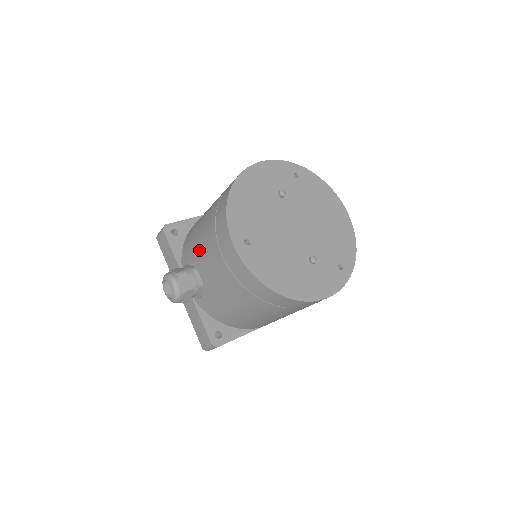
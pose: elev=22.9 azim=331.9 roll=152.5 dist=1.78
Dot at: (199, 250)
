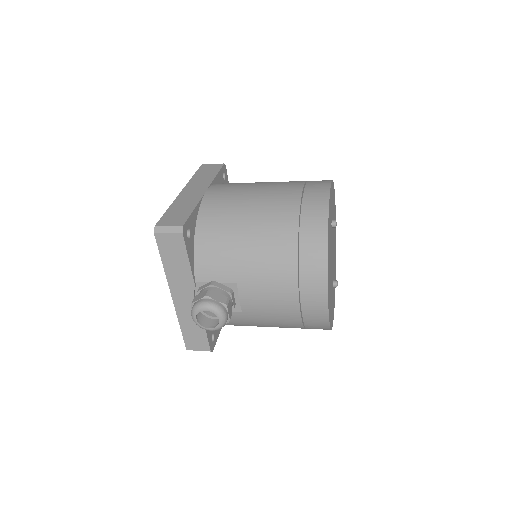
Dot at: (251, 278)
